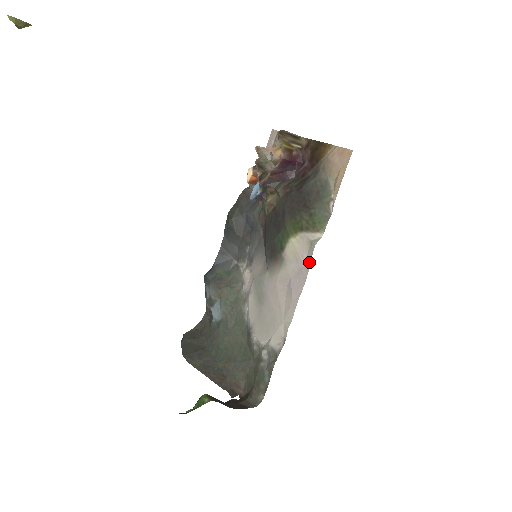
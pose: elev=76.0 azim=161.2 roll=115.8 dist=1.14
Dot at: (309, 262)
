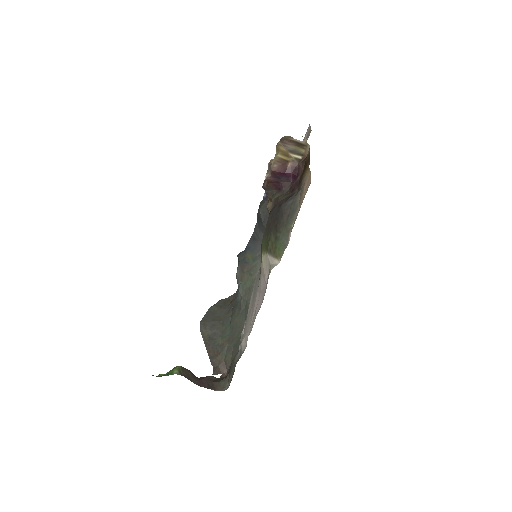
Dot at: occluded
